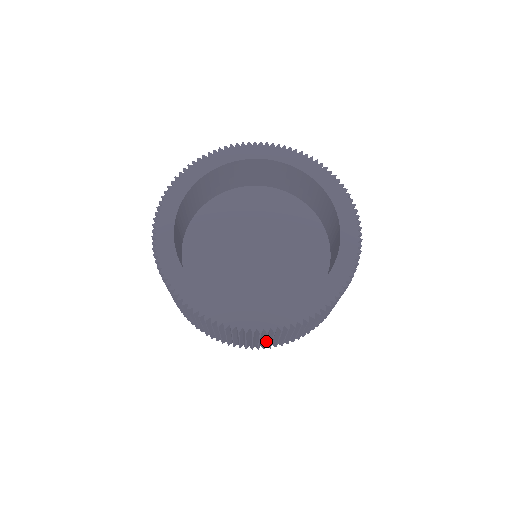
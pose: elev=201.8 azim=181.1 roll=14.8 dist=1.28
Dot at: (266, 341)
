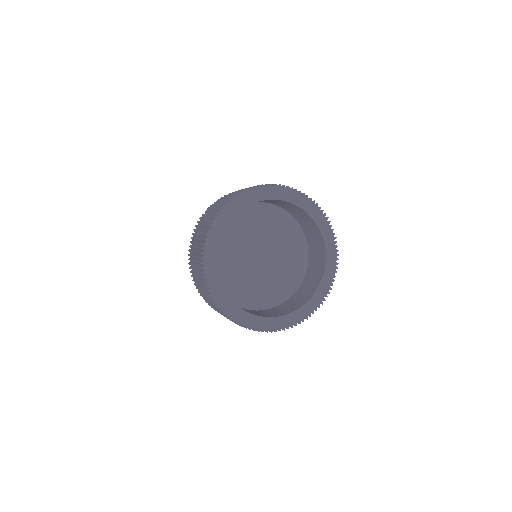
Dot at: occluded
